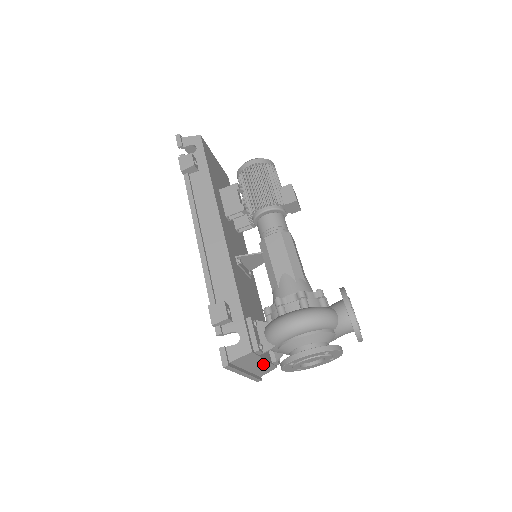
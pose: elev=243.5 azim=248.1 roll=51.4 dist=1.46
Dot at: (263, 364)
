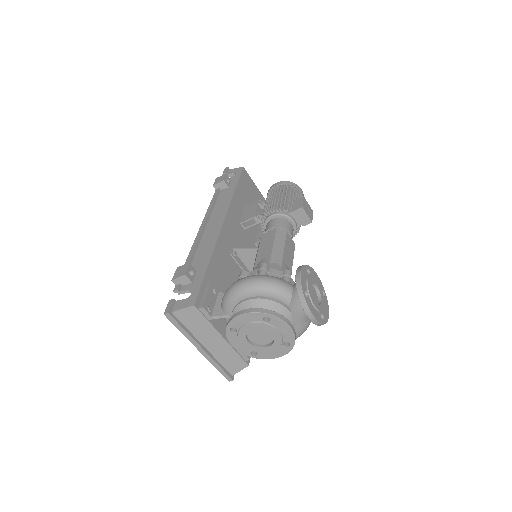
Dot at: (223, 345)
